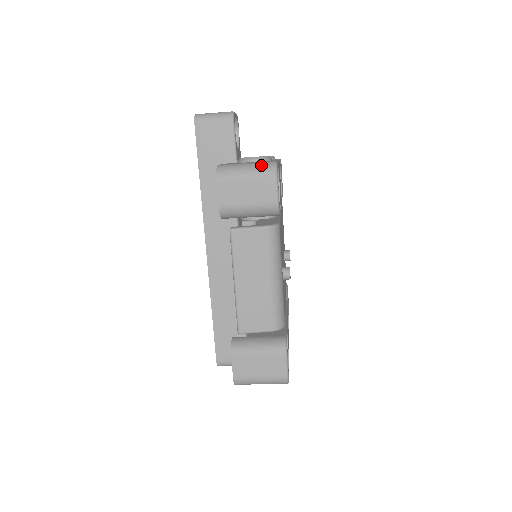
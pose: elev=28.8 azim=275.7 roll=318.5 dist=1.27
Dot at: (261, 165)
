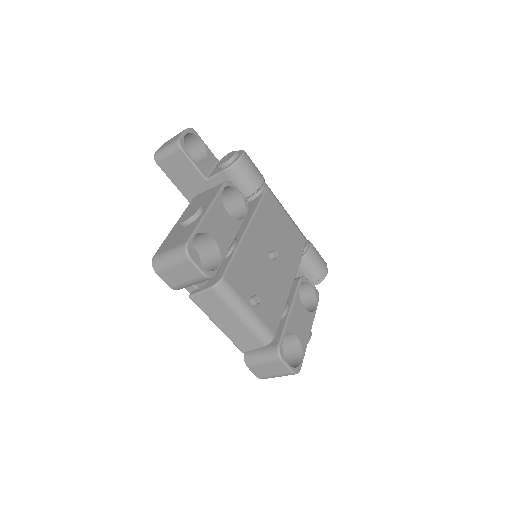
Dot at: (176, 252)
